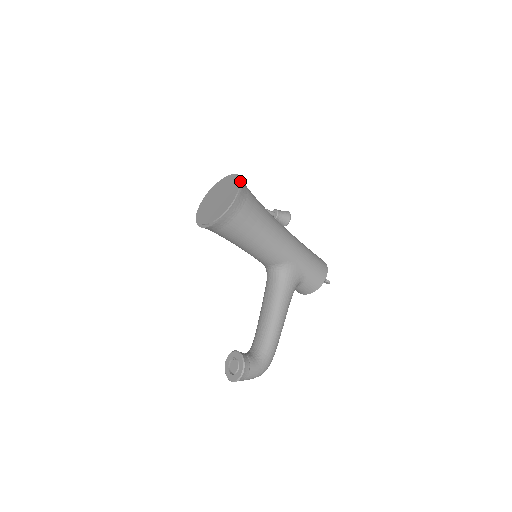
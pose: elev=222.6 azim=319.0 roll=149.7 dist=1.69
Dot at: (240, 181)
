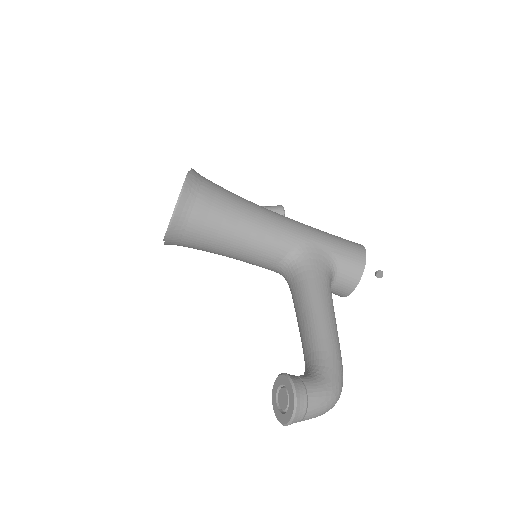
Dot at: occluded
